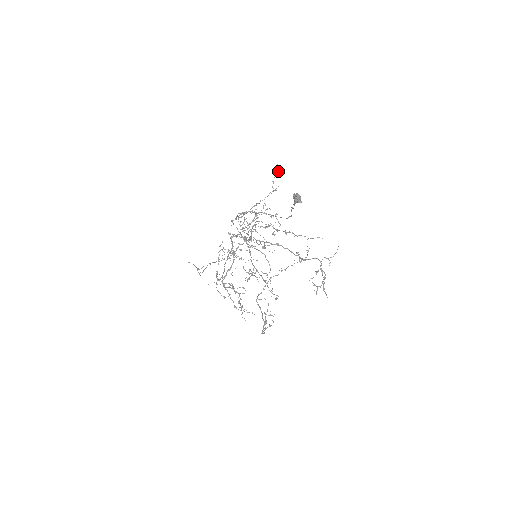
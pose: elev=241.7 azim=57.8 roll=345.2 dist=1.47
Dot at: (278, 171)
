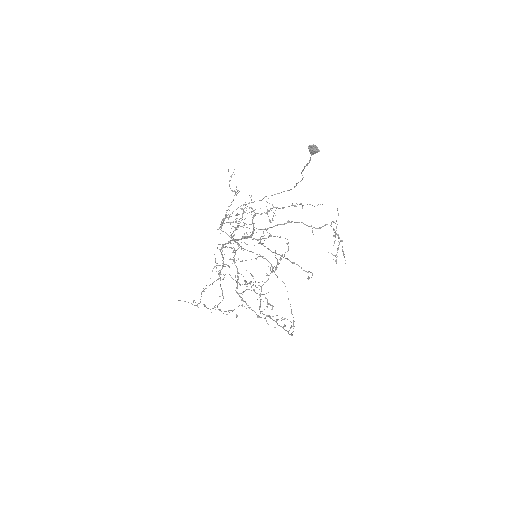
Dot at: (231, 175)
